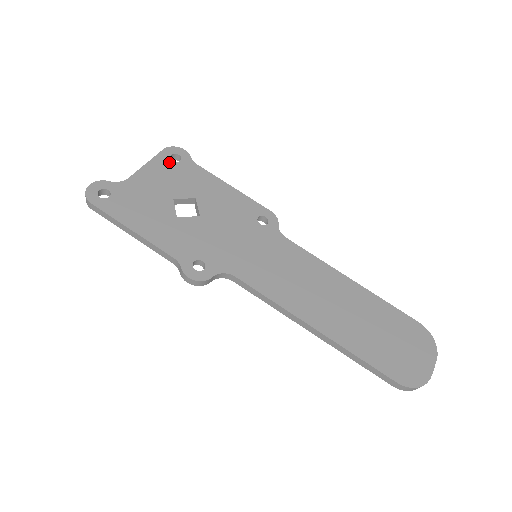
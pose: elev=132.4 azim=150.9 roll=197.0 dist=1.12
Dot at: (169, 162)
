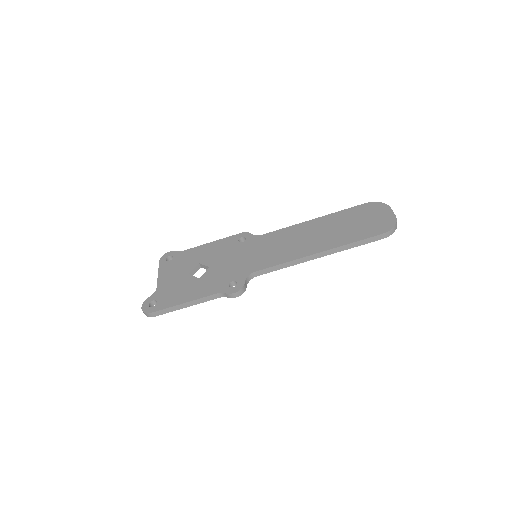
Dot at: (168, 263)
